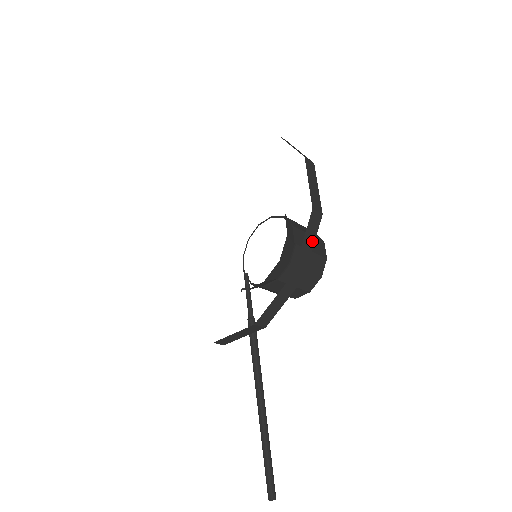
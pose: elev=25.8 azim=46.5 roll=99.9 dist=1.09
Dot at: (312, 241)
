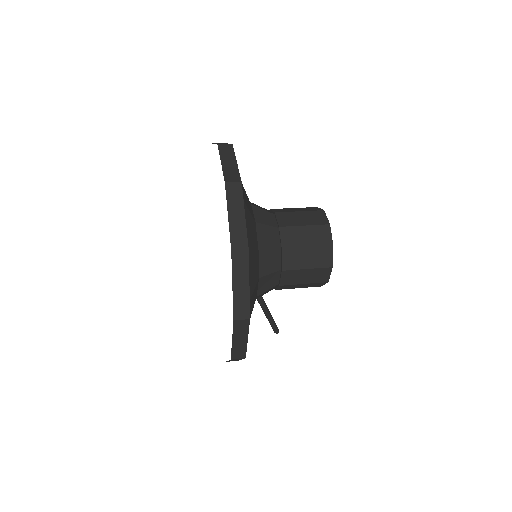
Dot at: (239, 359)
